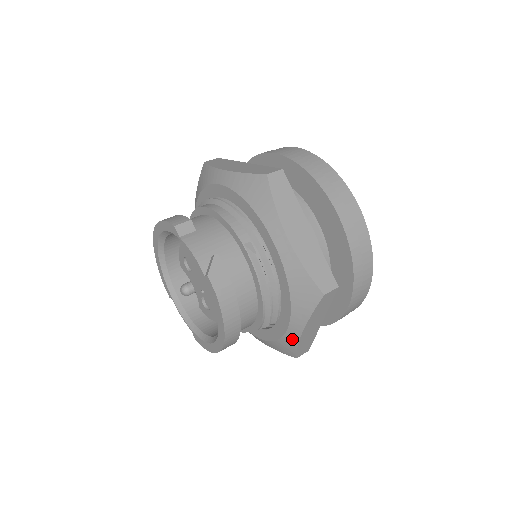
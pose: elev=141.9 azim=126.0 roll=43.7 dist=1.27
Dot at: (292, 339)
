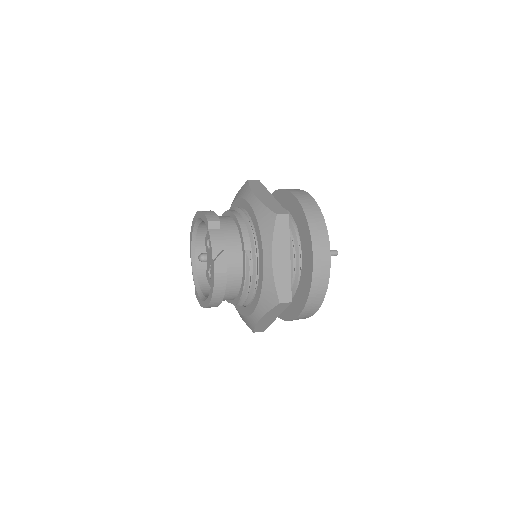
Dot at: (254, 320)
